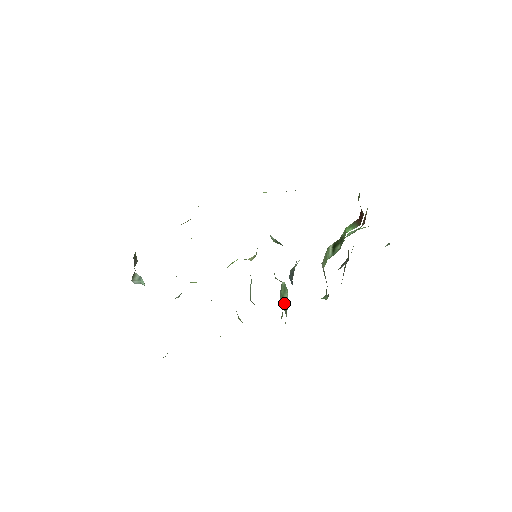
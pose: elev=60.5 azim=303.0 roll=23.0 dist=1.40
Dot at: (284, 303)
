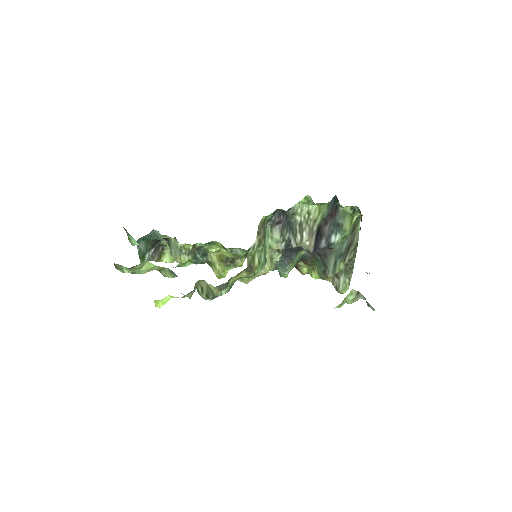
Dot at: (265, 234)
